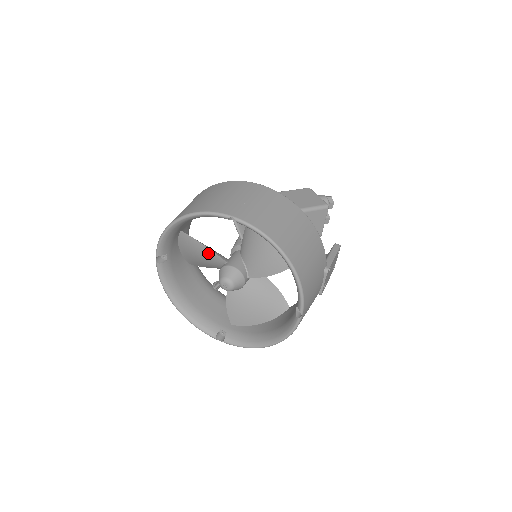
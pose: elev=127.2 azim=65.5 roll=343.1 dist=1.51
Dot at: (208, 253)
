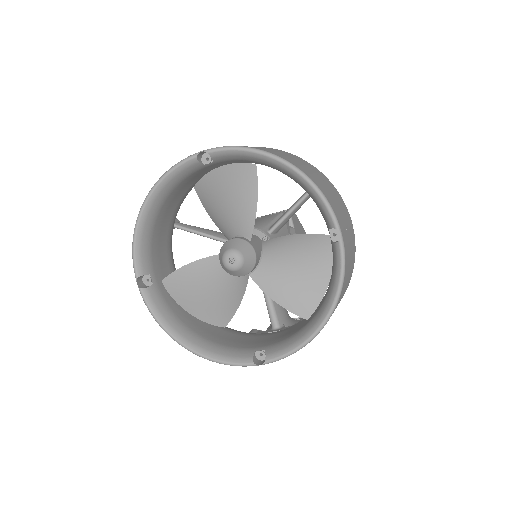
Dot at: (248, 212)
